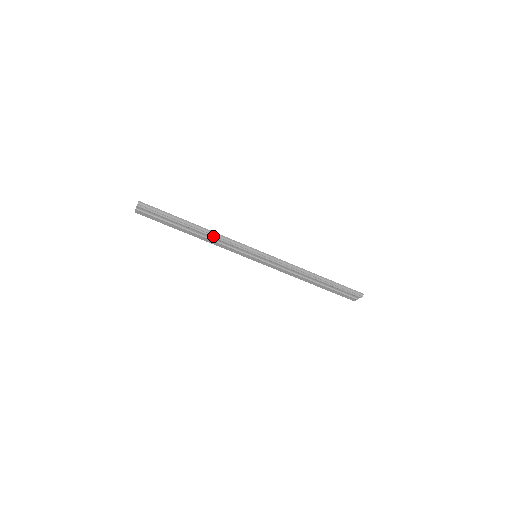
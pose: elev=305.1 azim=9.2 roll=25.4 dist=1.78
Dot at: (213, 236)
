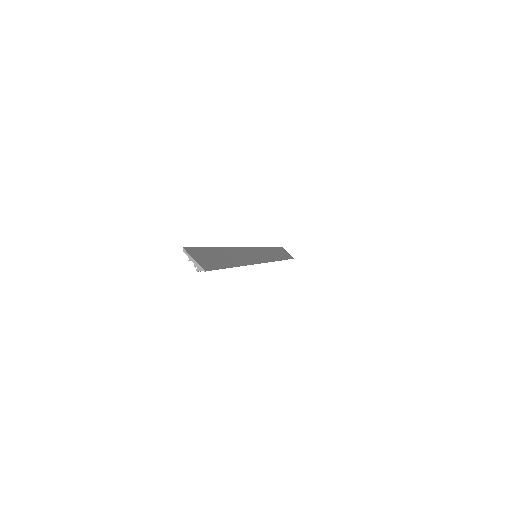
Dot at: occluded
